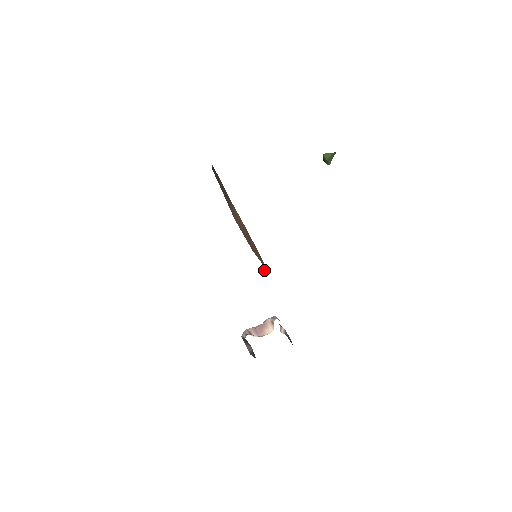
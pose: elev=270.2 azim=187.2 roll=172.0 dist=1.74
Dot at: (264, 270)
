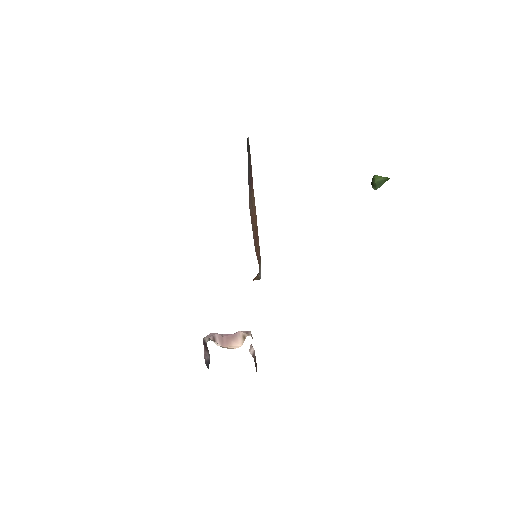
Dot at: (258, 276)
